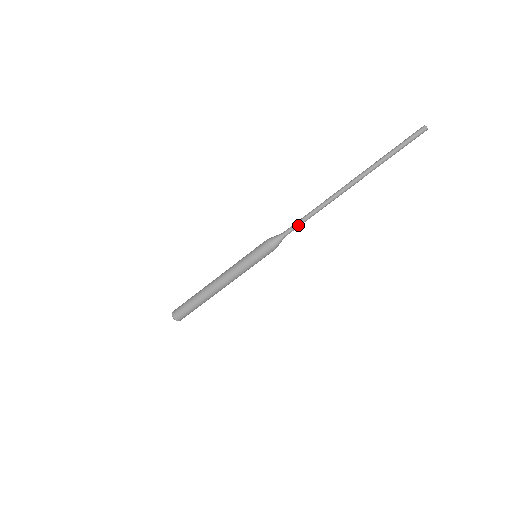
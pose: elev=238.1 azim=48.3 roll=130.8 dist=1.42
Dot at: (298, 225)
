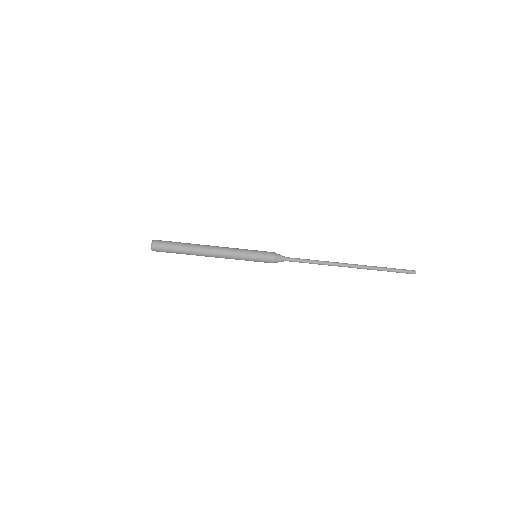
Dot at: occluded
